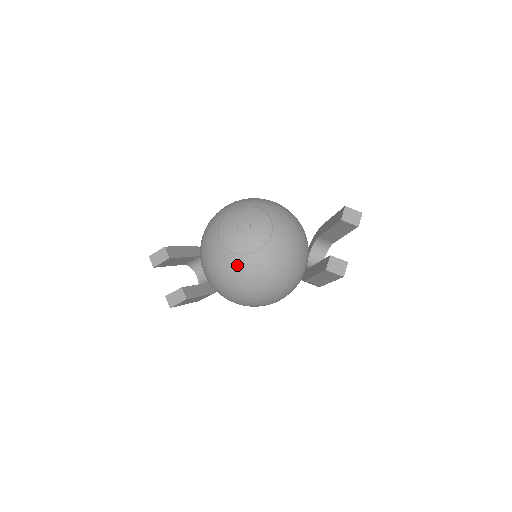
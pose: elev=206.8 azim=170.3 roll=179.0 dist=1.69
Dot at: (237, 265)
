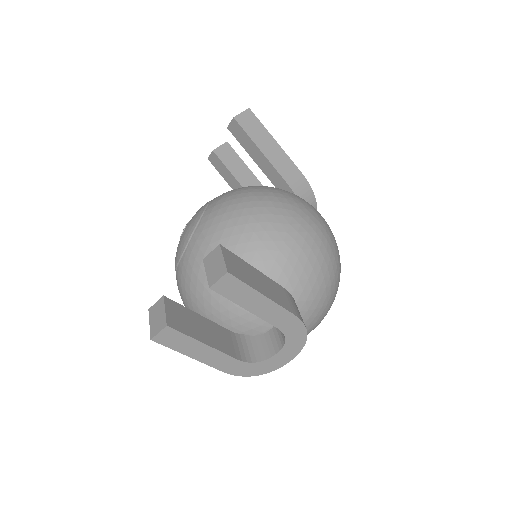
Dot at: (213, 213)
